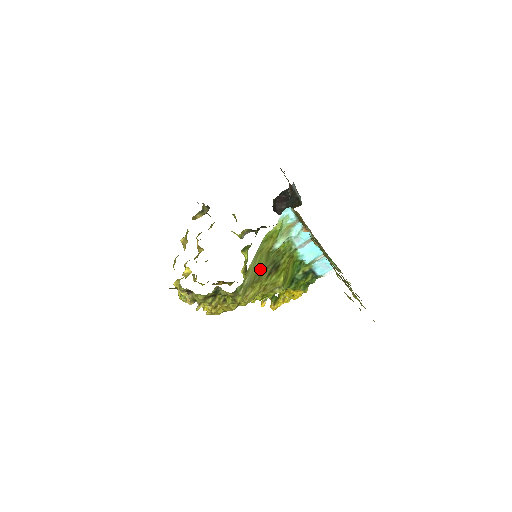
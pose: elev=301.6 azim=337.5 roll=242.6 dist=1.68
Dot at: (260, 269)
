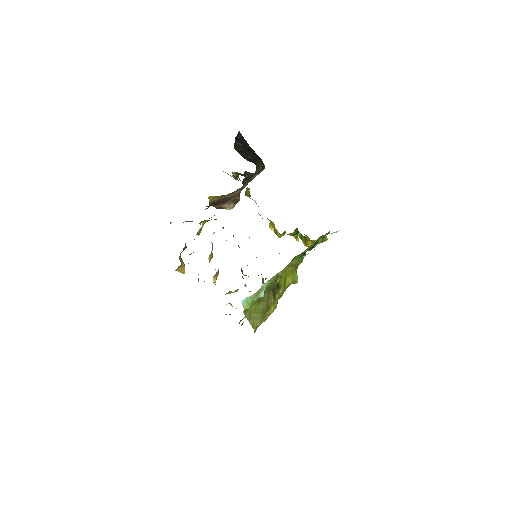
Dot at: (262, 307)
